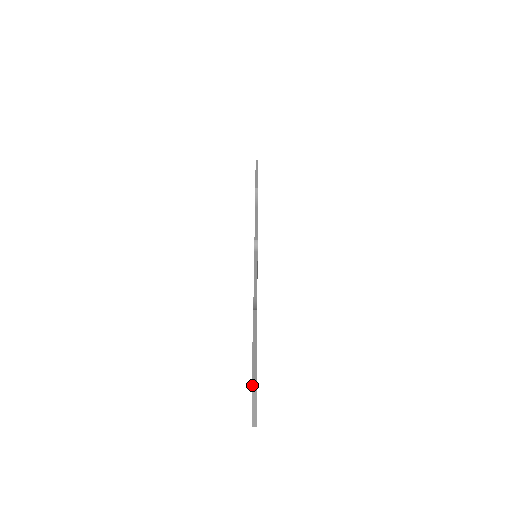
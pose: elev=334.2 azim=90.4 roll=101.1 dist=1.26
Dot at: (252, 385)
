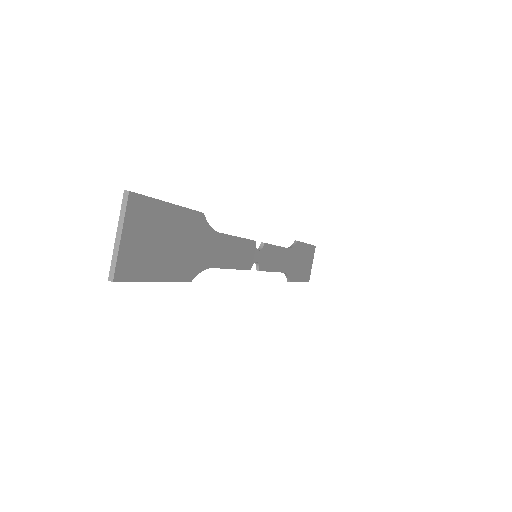
Dot at: (128, 191)
